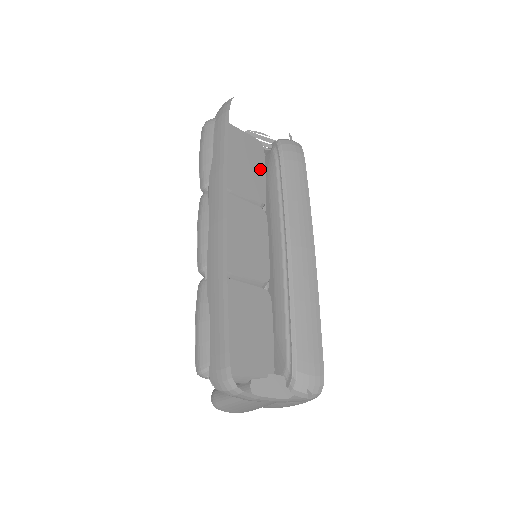
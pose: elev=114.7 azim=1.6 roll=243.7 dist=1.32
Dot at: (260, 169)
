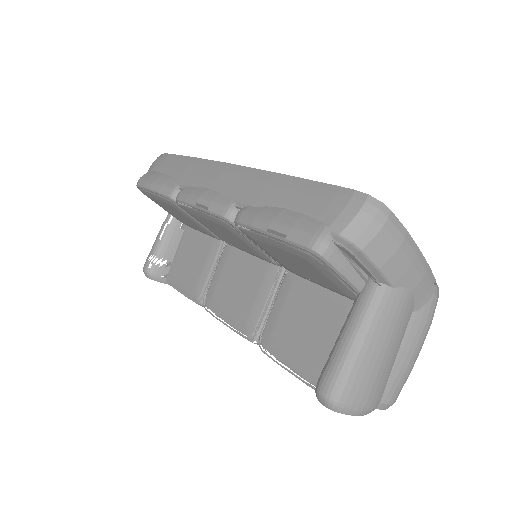
Dot at: occluded
